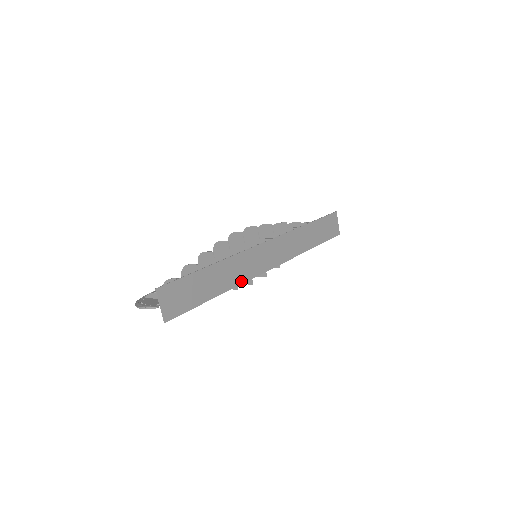
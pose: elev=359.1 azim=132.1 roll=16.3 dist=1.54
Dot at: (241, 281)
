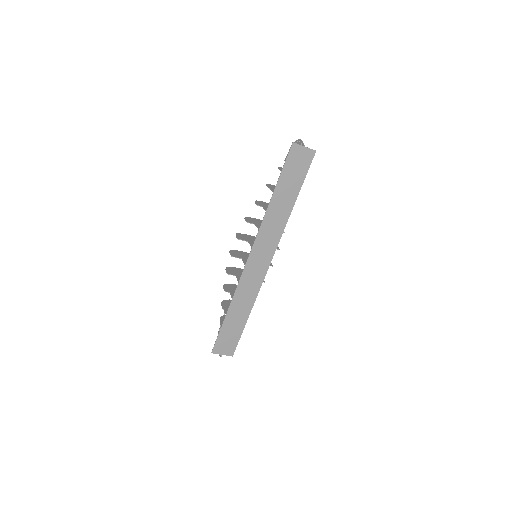
Dot at: (256, 294)
